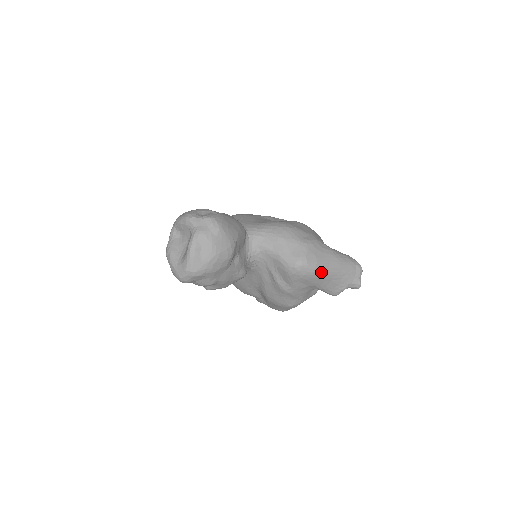
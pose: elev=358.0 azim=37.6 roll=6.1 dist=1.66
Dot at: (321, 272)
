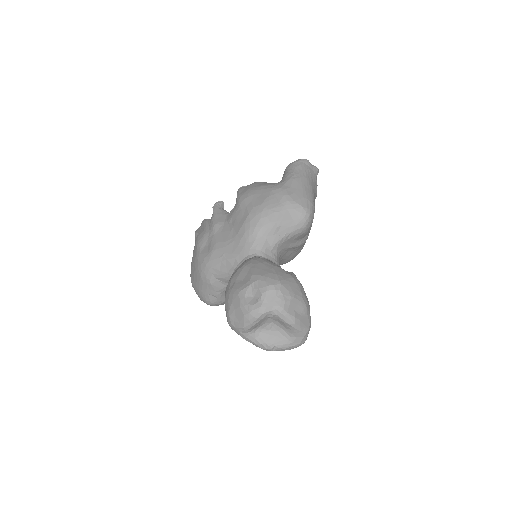
Dot at: (313, 200)
